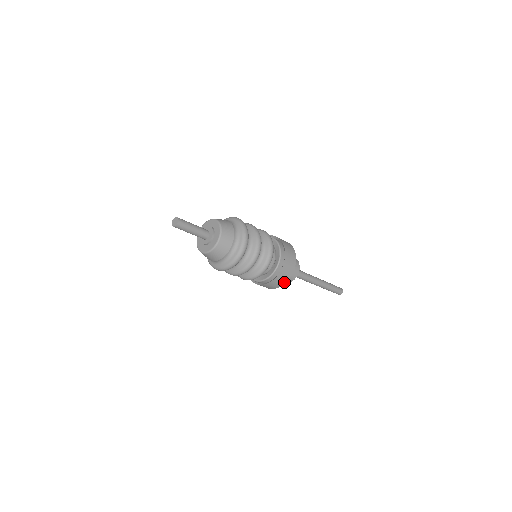
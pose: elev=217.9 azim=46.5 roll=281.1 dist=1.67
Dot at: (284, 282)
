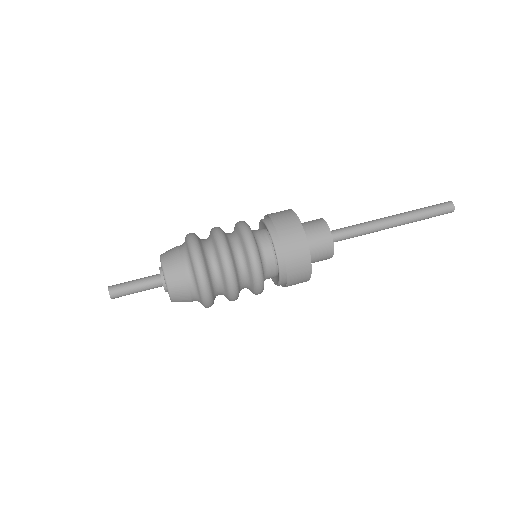
Dot at: (307, 277)
